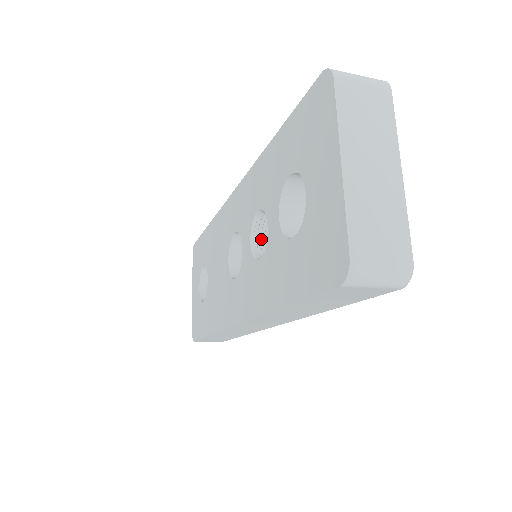
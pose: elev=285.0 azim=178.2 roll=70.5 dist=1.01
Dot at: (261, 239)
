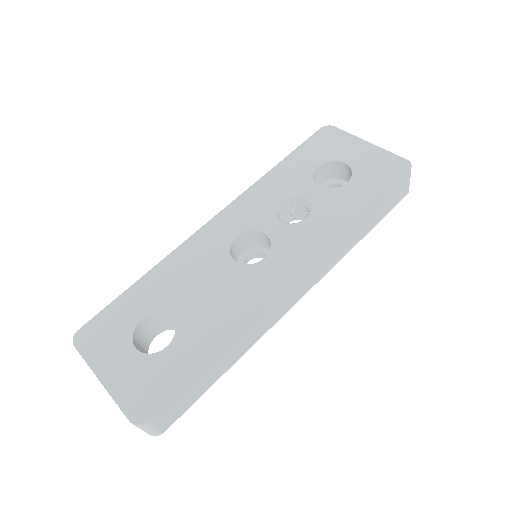
Dot at: occluded
